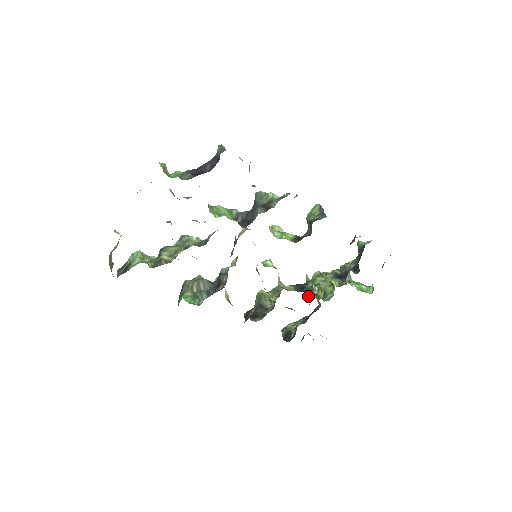
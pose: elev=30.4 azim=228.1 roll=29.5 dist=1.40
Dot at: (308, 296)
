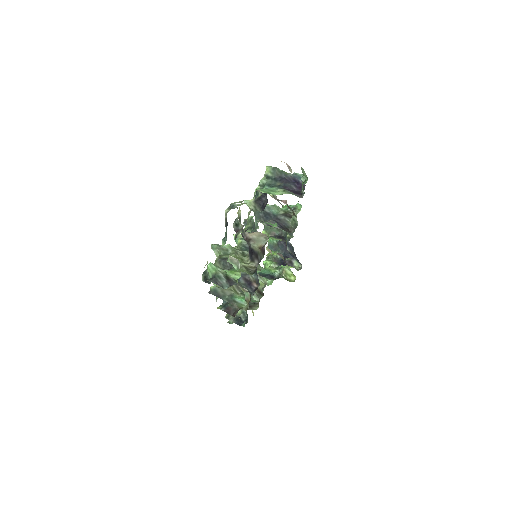
Dot at: occluded
